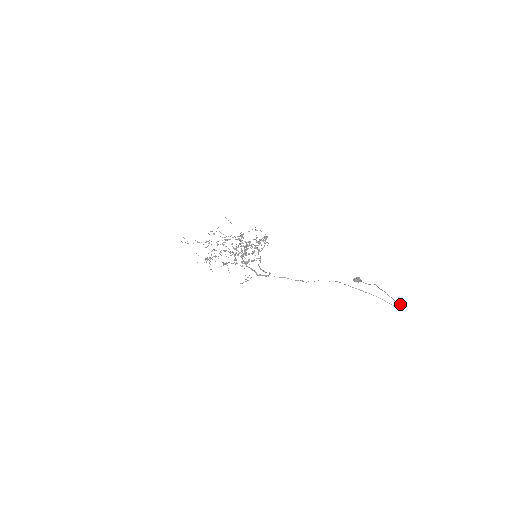
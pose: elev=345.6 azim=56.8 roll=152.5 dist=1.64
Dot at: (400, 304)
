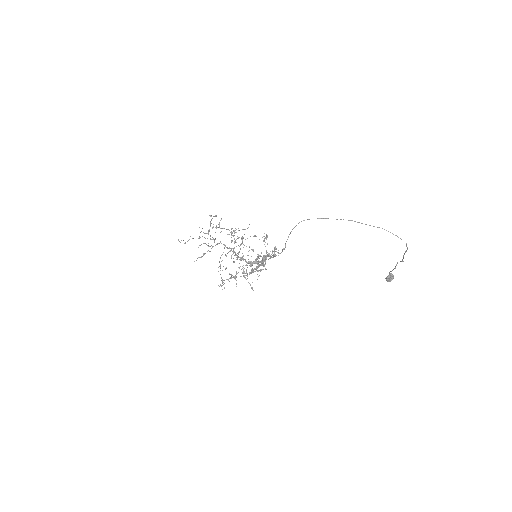
Dot at: occluded
